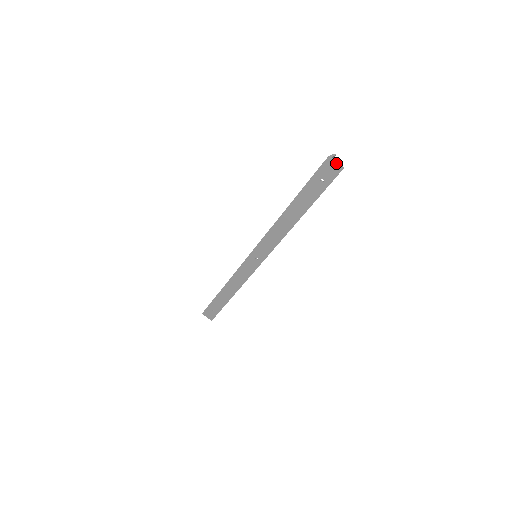
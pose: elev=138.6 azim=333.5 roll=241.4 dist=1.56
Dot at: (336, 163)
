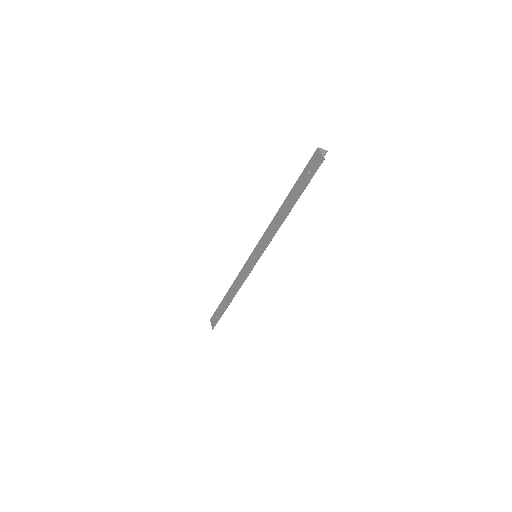
Dot at: (321, 154)
